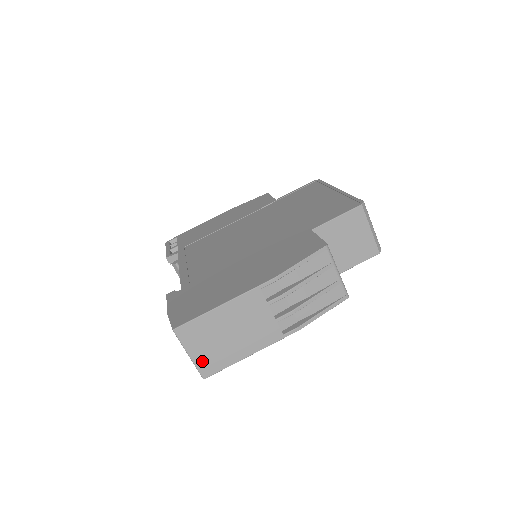
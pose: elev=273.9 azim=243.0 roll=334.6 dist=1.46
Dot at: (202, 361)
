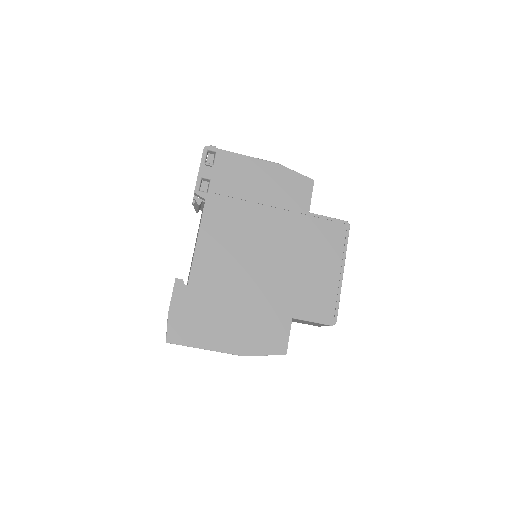
Dot at: occluded
